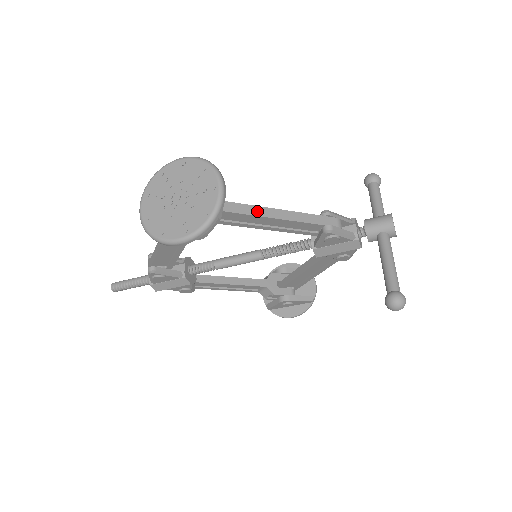
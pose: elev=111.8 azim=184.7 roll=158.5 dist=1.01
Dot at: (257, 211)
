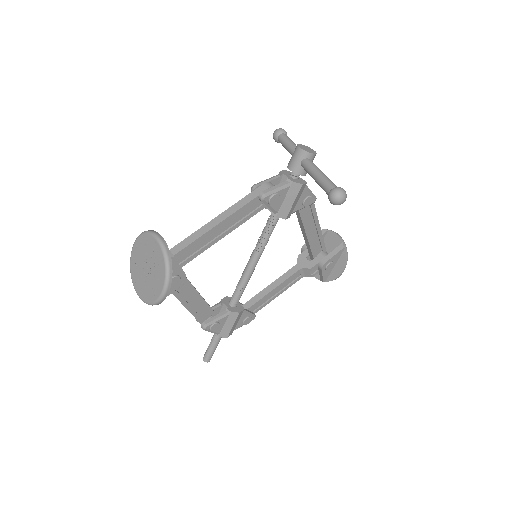
Dot at: (203, 230)
